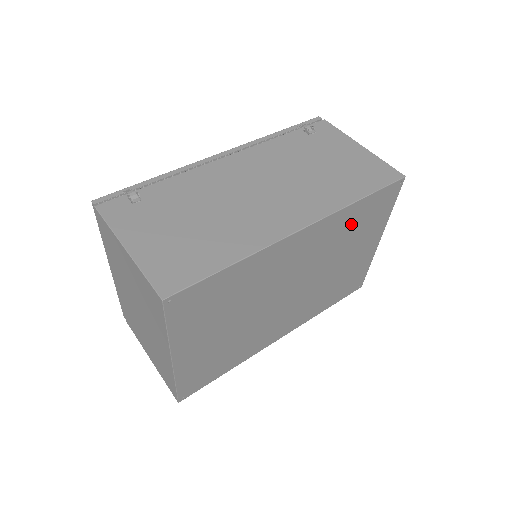
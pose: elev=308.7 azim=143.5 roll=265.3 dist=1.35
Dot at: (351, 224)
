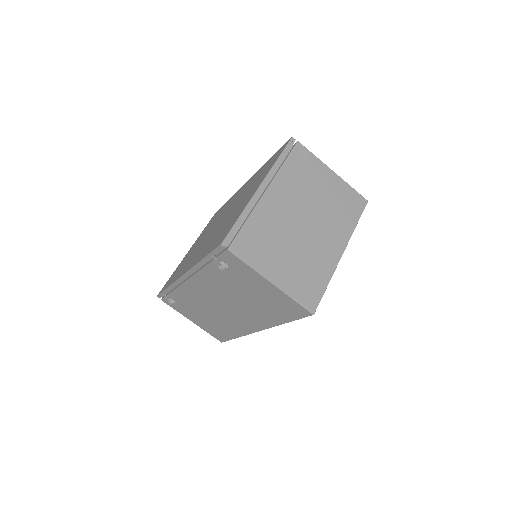
Dot at: occluded
